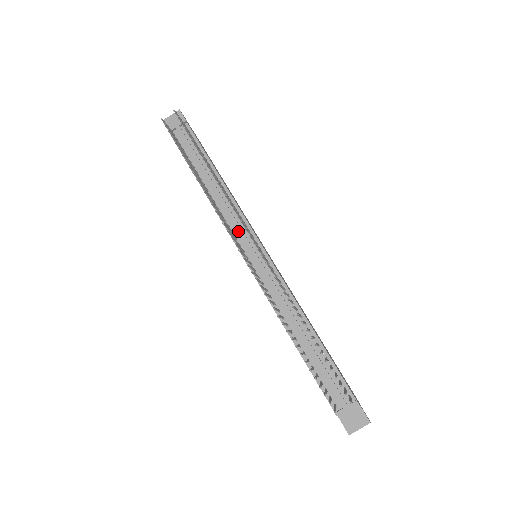
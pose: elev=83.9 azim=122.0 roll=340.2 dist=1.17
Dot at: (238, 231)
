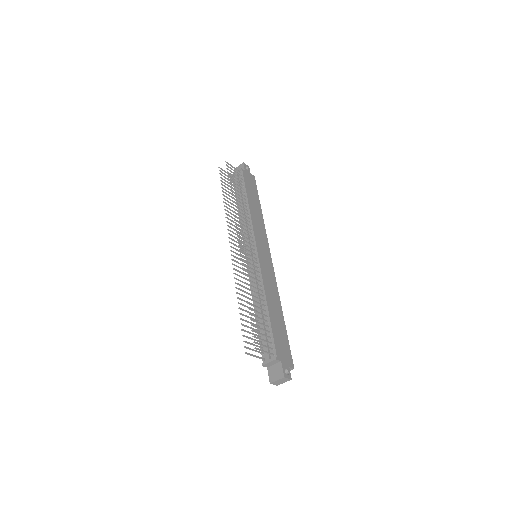
Dot at: occluded
